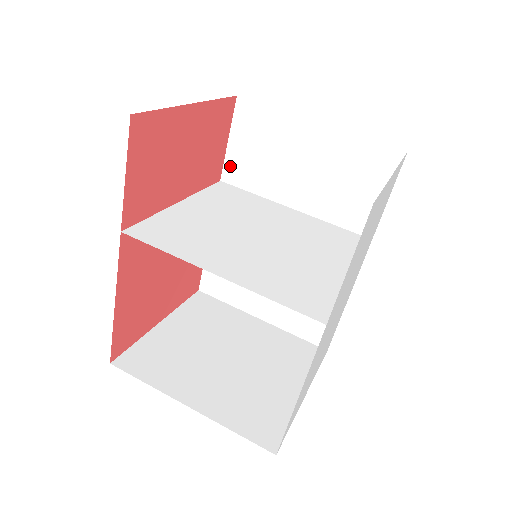
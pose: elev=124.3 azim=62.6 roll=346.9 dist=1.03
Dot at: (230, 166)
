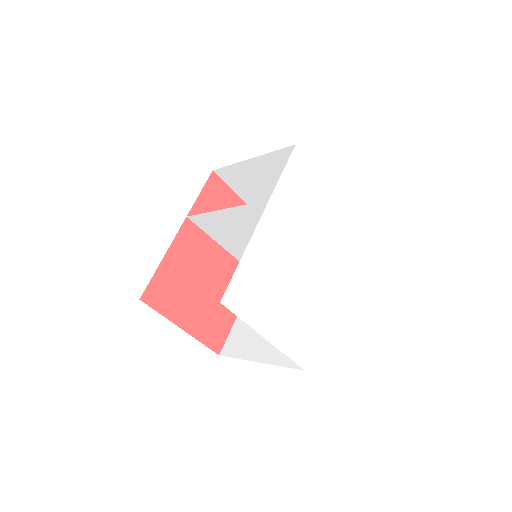
Dot at: occluded
